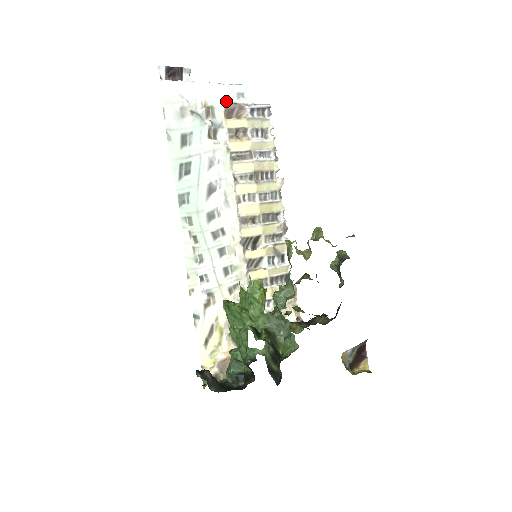
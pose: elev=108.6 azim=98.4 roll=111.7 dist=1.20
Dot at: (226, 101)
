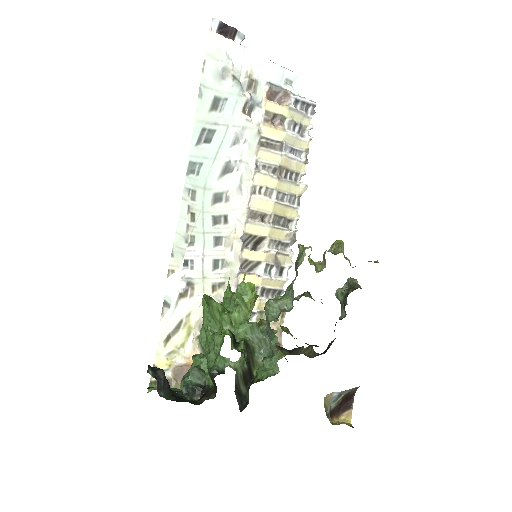
Dot at: (272, 82)
